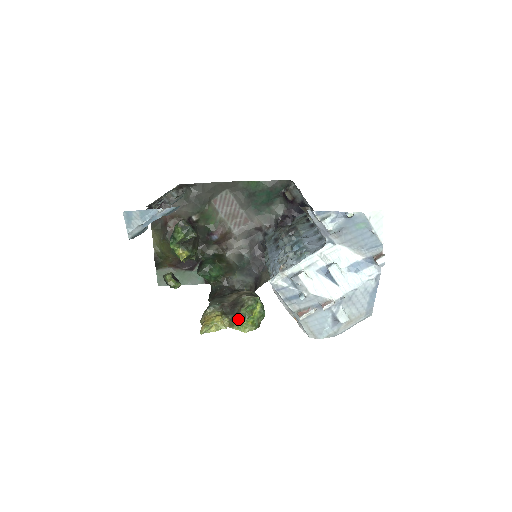
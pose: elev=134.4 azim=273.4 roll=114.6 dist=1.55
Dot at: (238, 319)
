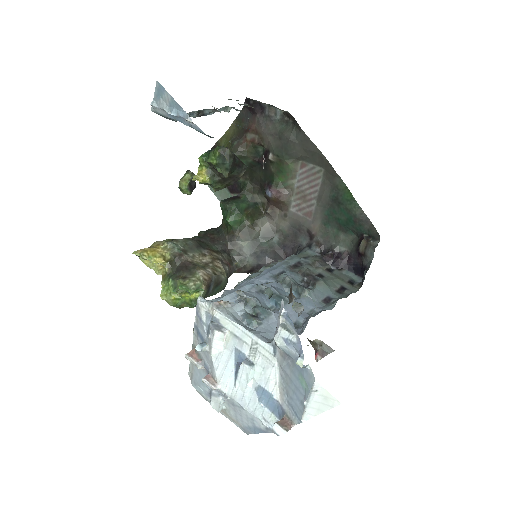
Dot at: (170, 282)
